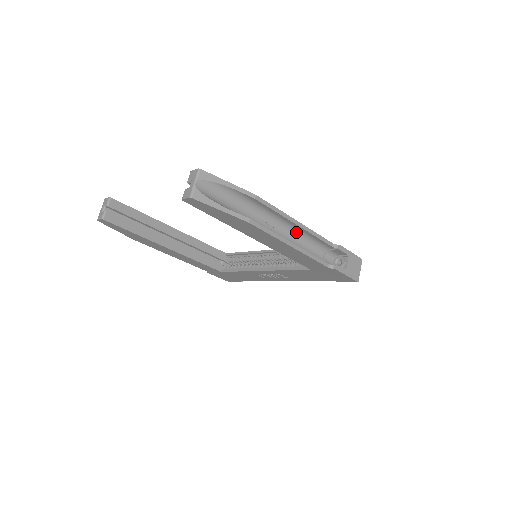
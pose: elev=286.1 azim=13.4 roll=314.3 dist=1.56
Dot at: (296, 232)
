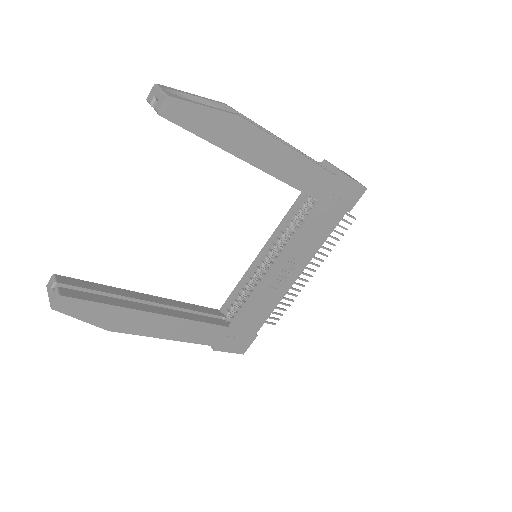
Dot at: occluded
